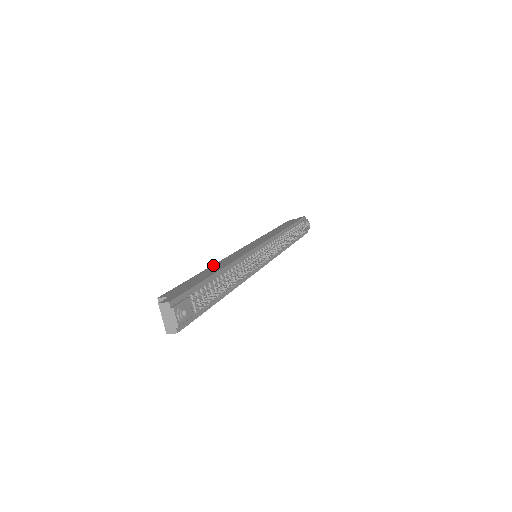
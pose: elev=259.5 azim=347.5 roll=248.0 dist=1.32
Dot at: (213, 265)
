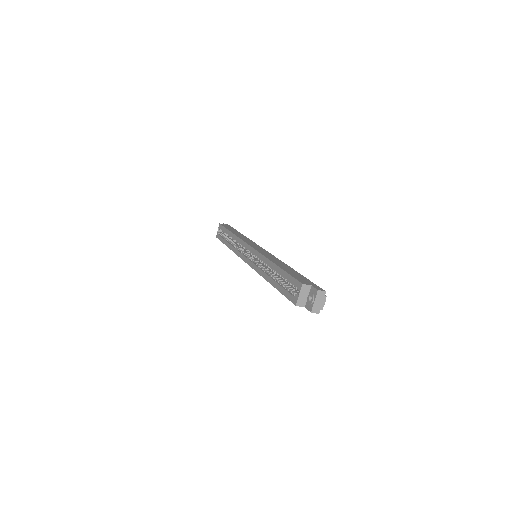
Dot at: (272, 260)
